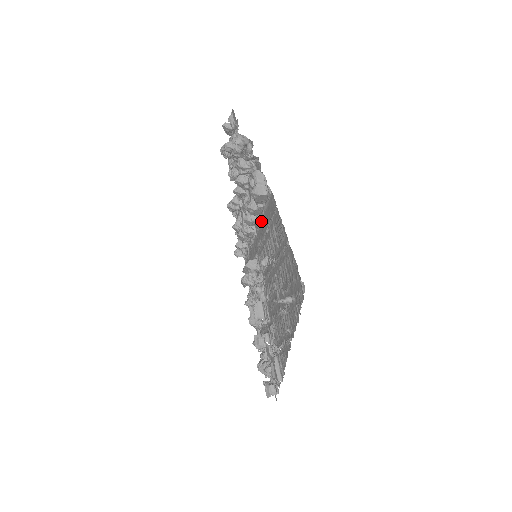
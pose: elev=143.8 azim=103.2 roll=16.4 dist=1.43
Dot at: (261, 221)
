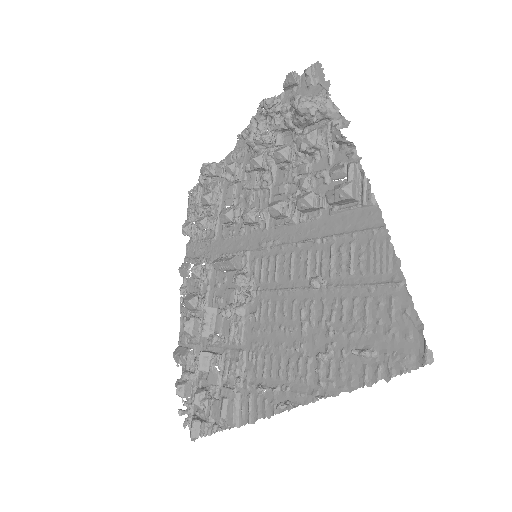
Dot at: (303, 221)
